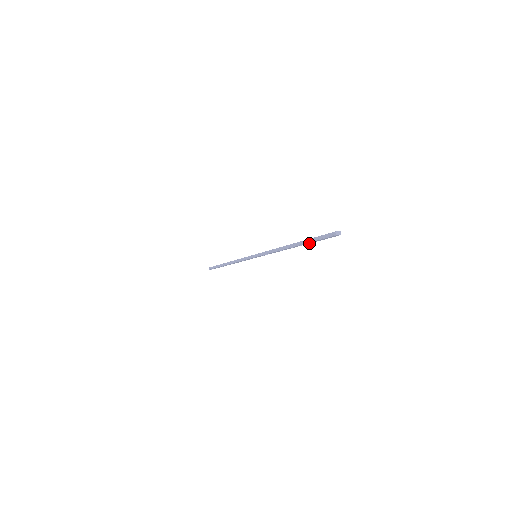
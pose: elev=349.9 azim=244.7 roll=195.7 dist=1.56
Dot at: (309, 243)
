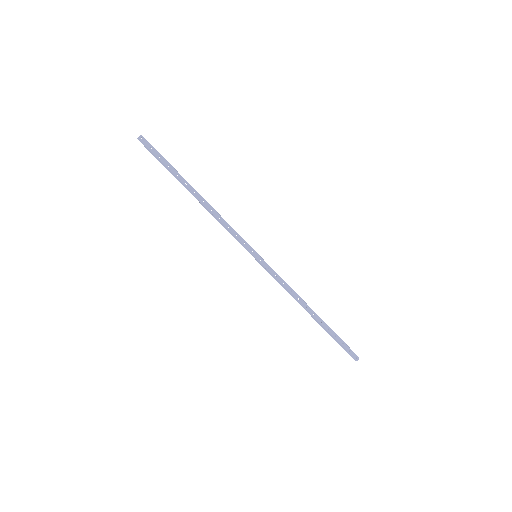
Dot at: (328, 329)
